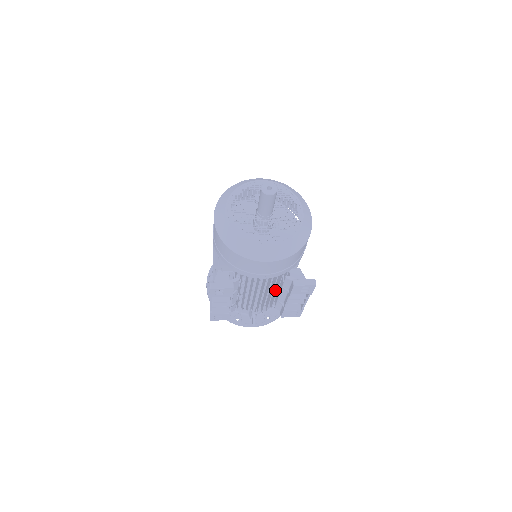
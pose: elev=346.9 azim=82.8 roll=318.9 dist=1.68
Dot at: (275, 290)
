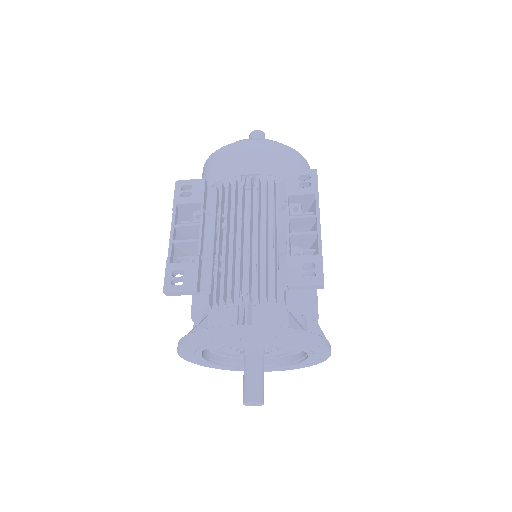
Dot at: (273, 241)
